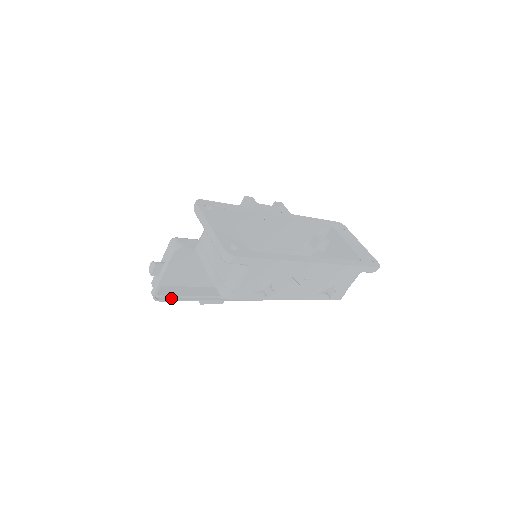
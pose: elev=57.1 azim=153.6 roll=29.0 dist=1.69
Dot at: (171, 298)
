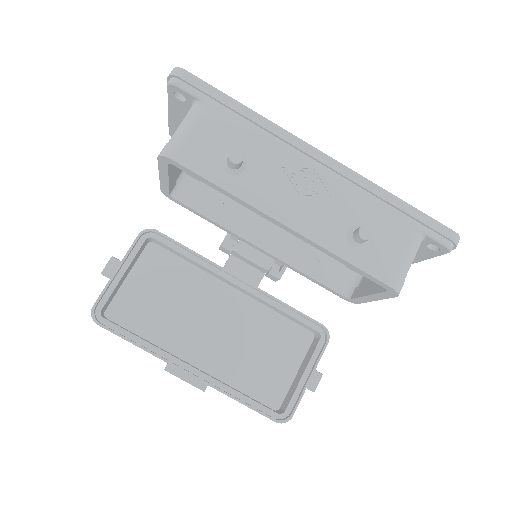
Dot at: (120, 333)
